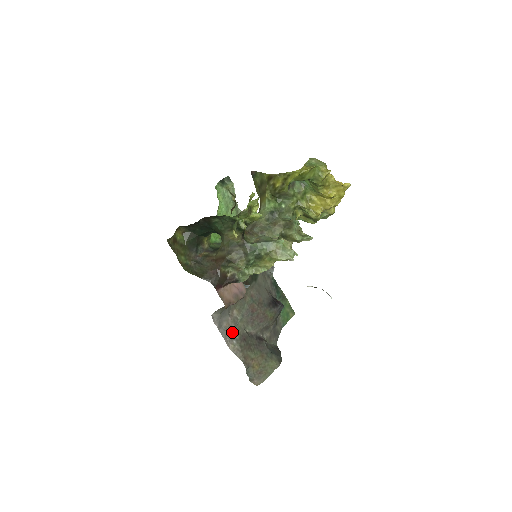
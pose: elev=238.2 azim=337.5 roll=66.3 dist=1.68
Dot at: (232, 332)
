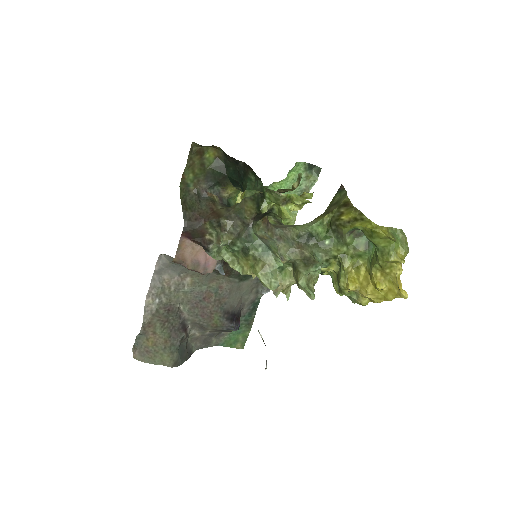
Dot at: (165, 291)
